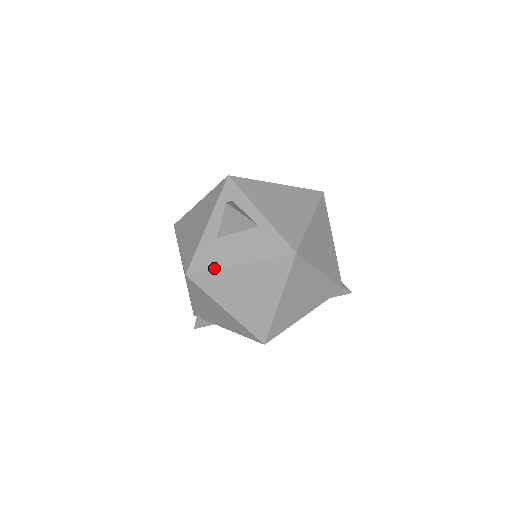
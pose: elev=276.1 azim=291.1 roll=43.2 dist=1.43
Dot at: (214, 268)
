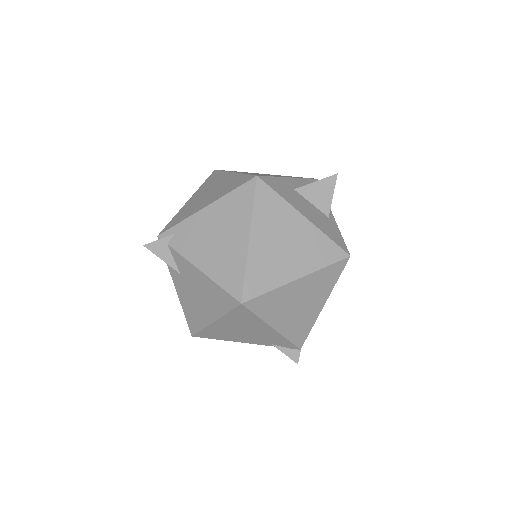
Dot at: (284, 197)
